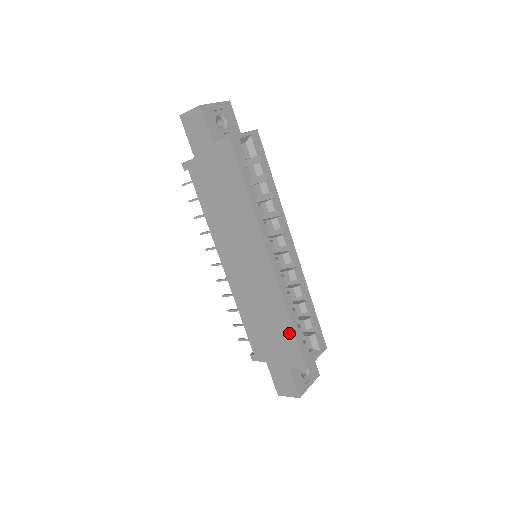
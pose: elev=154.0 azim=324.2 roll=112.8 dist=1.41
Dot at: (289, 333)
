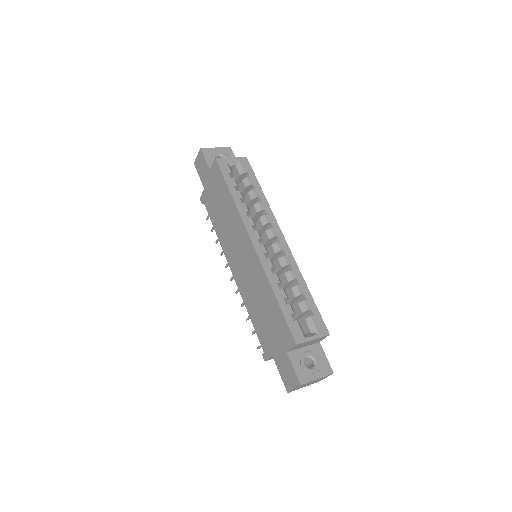
Dot at: (277, 310)
